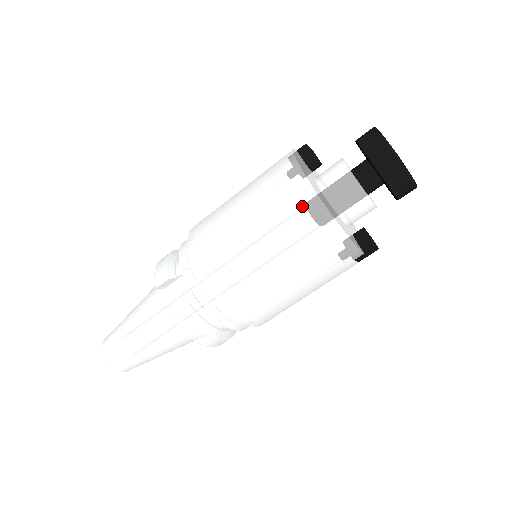
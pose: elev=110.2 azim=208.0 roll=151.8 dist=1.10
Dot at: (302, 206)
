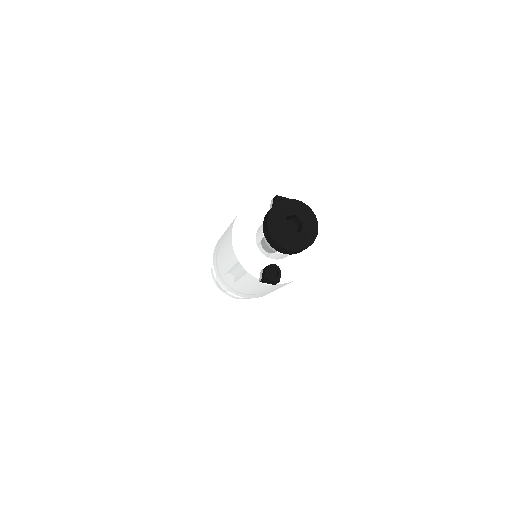
Dot at: (229, 238)
